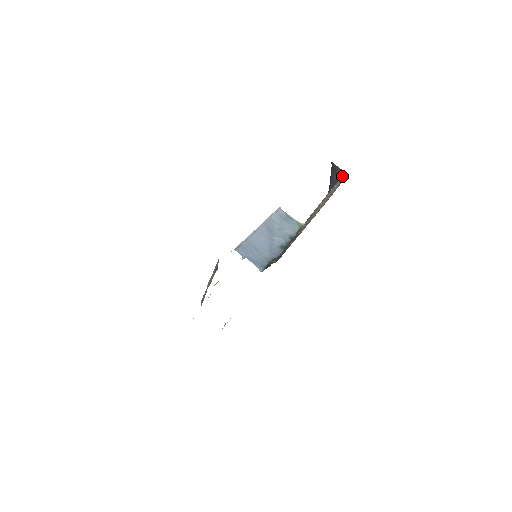
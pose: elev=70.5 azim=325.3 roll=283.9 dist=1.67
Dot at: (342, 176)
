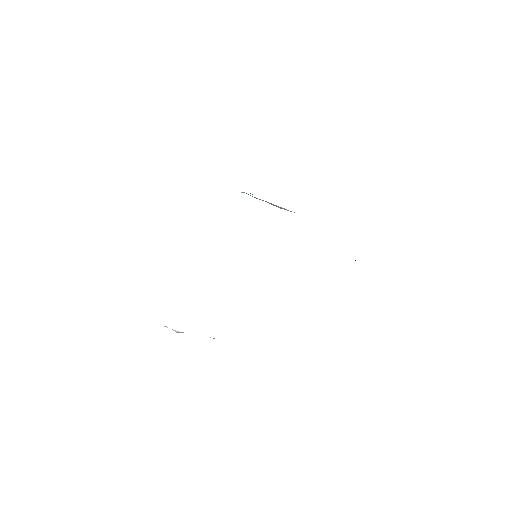
Dot at: occluded
